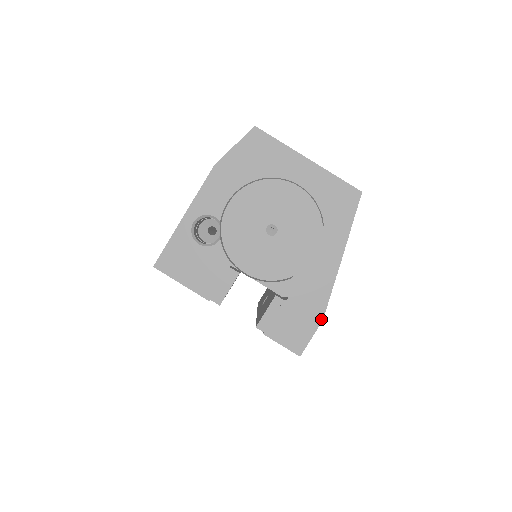
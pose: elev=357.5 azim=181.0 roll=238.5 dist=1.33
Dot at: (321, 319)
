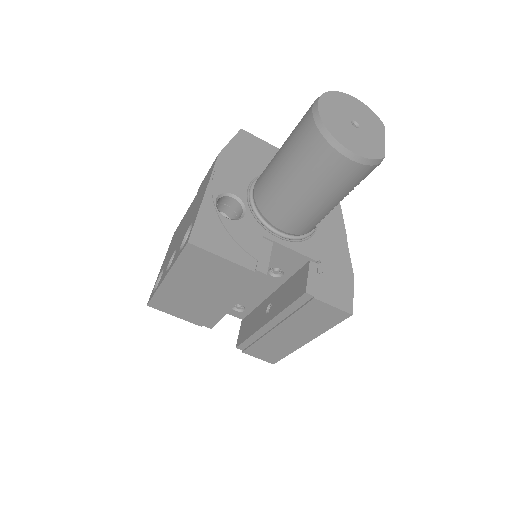
Dot at: (353, 277)
